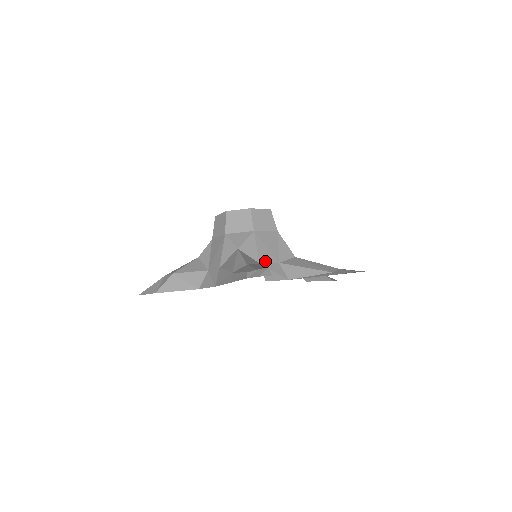
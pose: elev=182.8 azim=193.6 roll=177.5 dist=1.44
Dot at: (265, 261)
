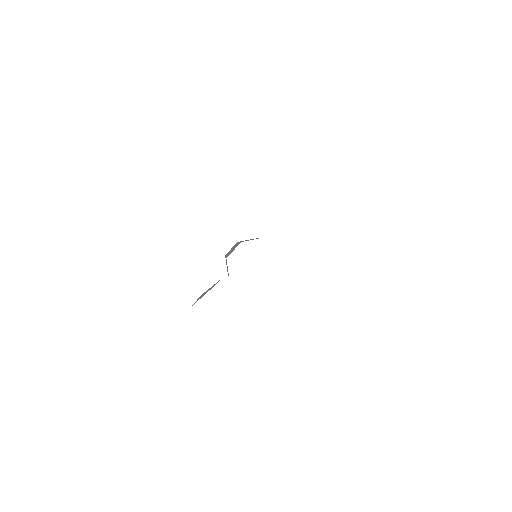
Dot at: occluded
